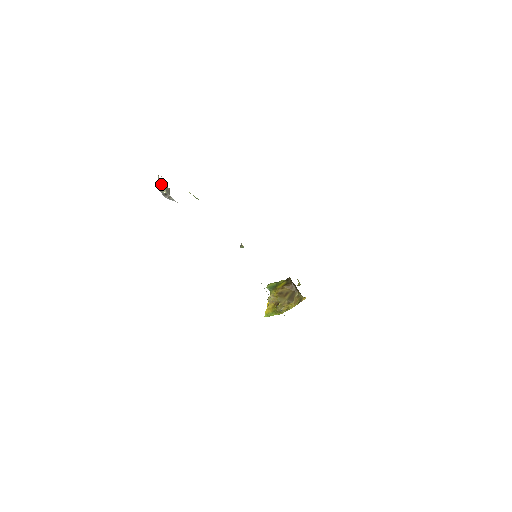
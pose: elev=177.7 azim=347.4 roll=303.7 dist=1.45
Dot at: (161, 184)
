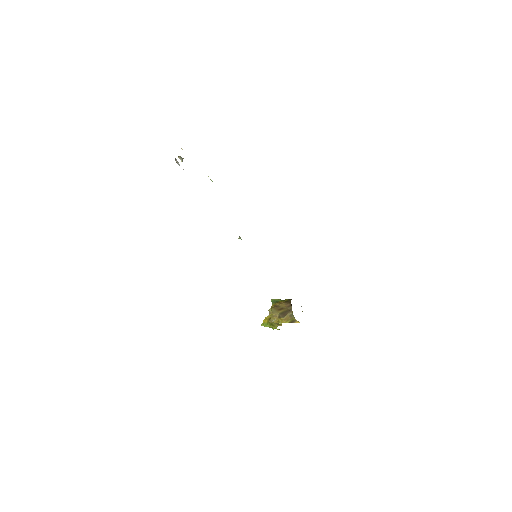
Dot at: occluded
